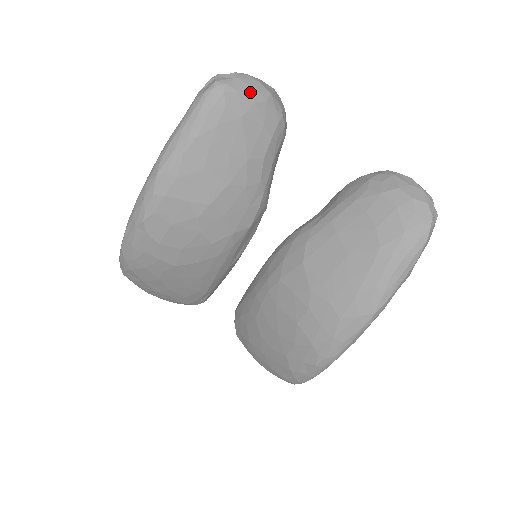
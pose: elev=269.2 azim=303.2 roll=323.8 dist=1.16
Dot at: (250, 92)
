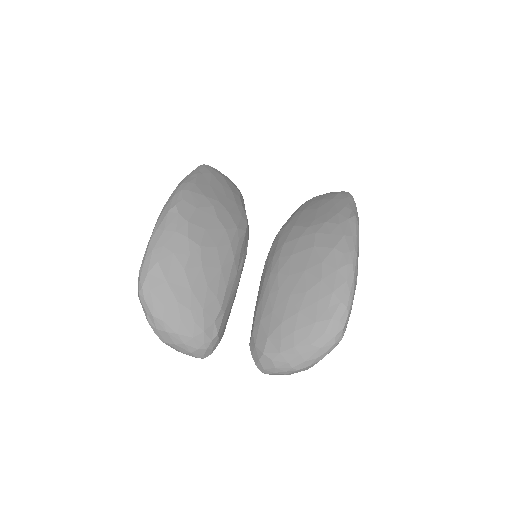
Dot at: occluded
